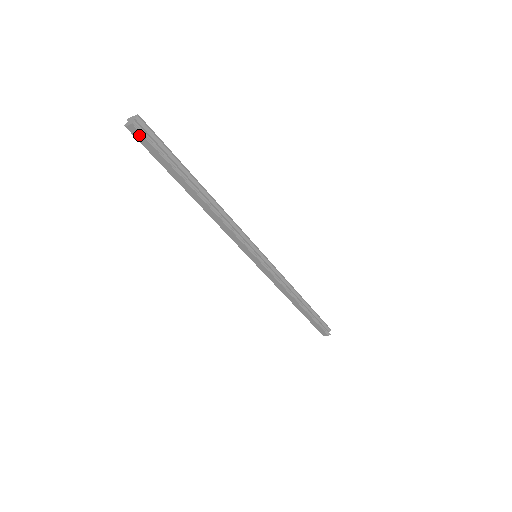
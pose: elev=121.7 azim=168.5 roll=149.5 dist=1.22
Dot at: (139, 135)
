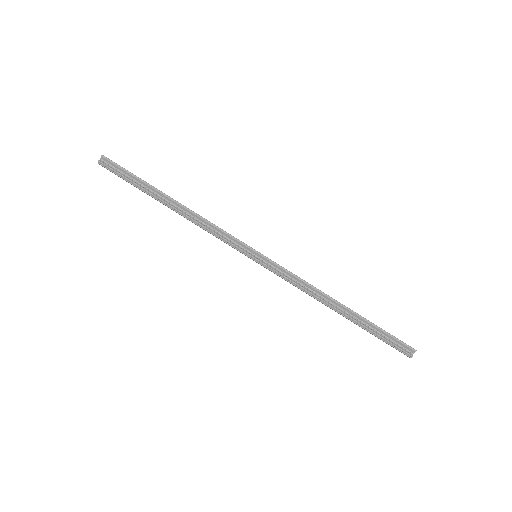
Dot at: (107, 169)
